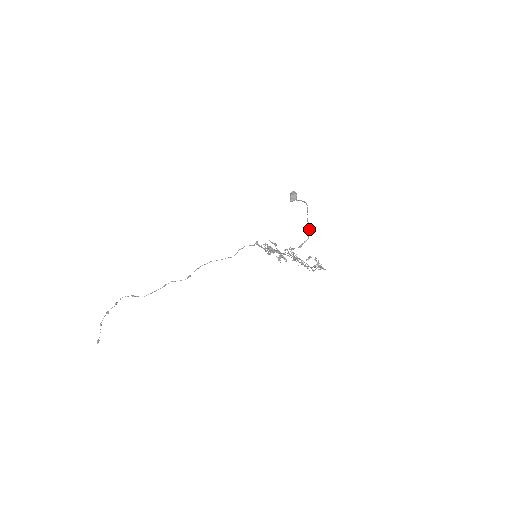
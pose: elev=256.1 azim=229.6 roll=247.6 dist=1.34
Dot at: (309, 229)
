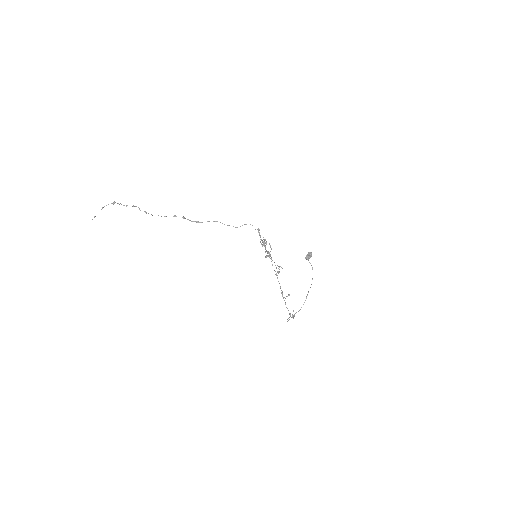
Dot at: occluded
